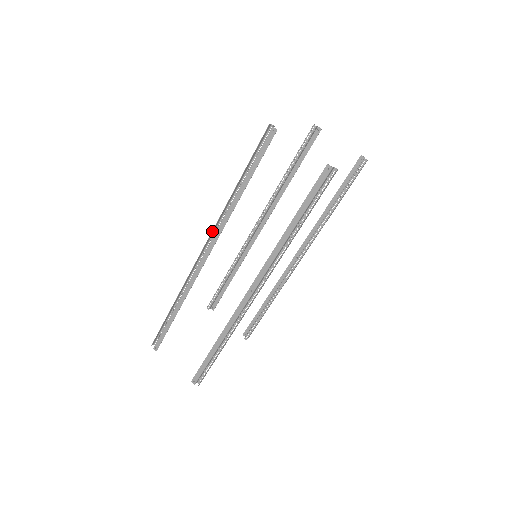
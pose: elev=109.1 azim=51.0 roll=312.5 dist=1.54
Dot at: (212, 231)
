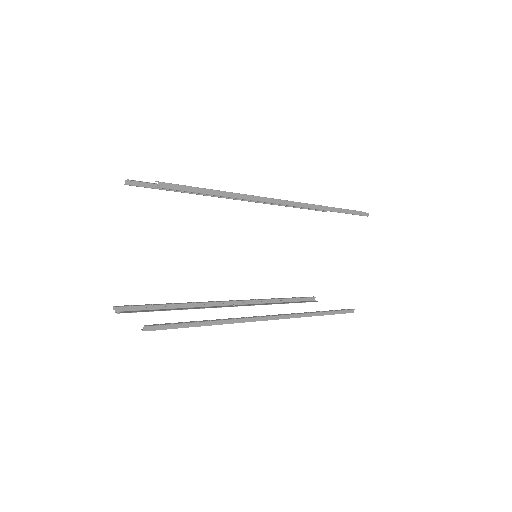
Dot at: occluded
